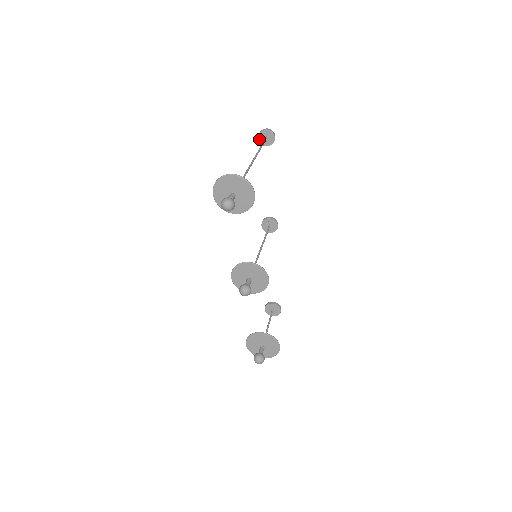
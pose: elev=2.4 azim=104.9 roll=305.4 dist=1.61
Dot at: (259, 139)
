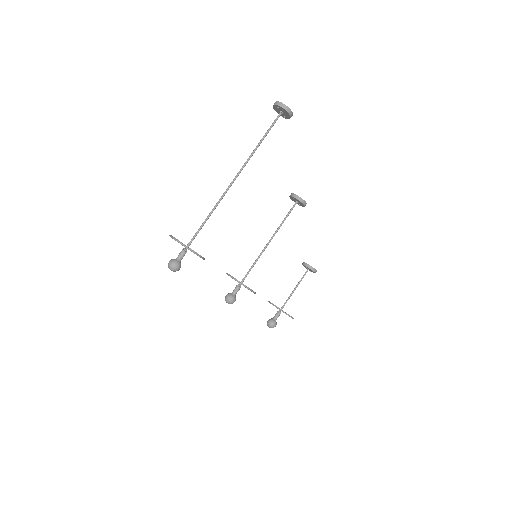
Dot at: (275, 110)
